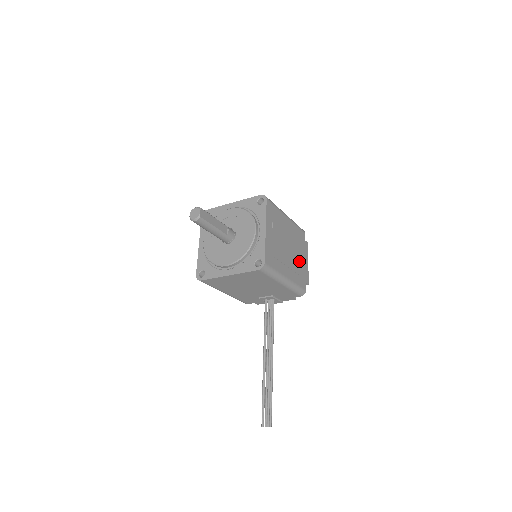
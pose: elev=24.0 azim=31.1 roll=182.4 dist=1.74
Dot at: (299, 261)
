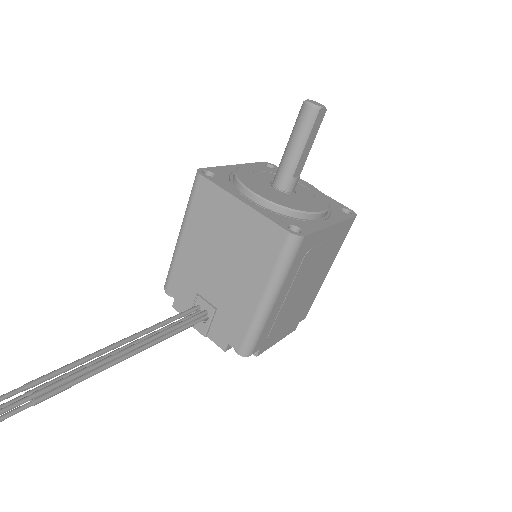
Dot at: (285, 320)
